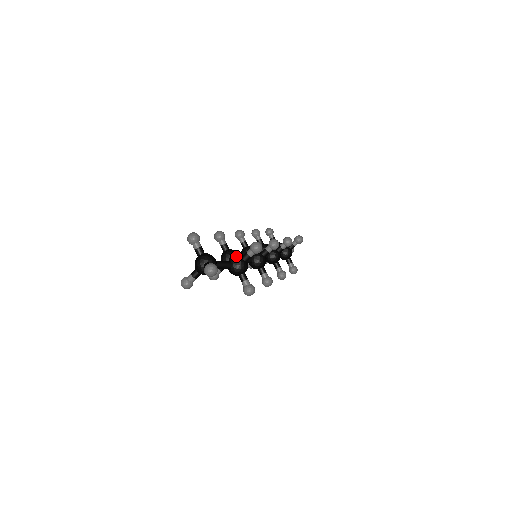
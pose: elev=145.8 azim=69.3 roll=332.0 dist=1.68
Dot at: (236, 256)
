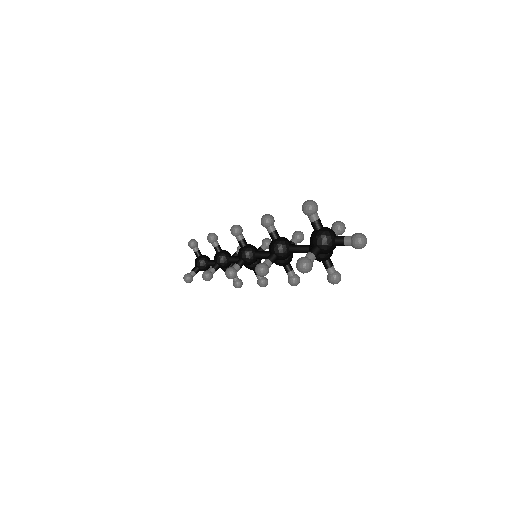
Dot at: occluded
